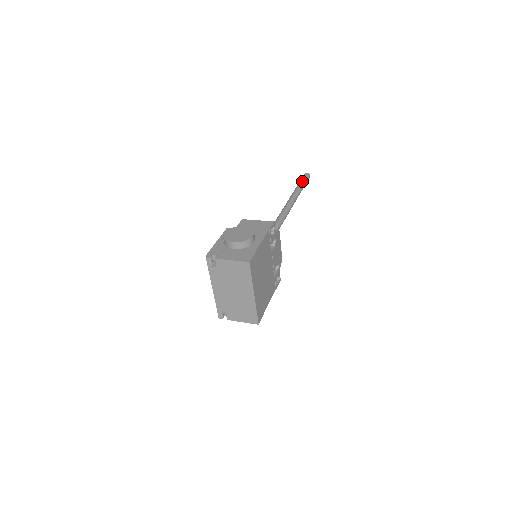
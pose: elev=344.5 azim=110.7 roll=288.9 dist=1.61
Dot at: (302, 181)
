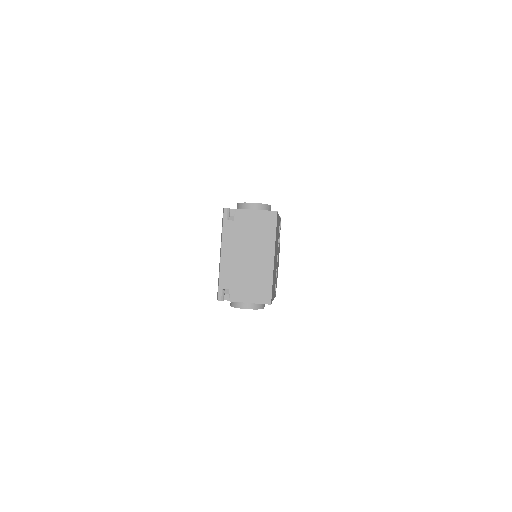
Dot at: occluded
